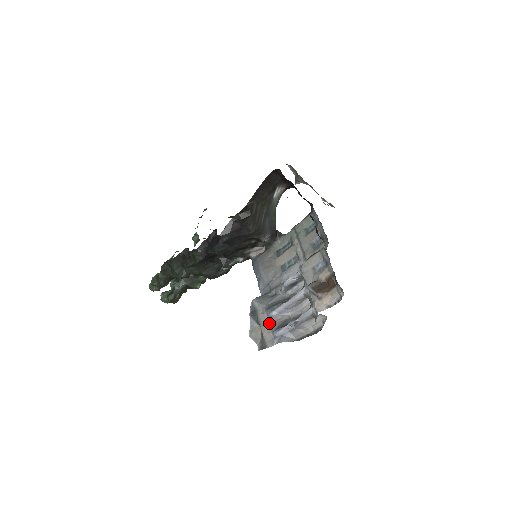
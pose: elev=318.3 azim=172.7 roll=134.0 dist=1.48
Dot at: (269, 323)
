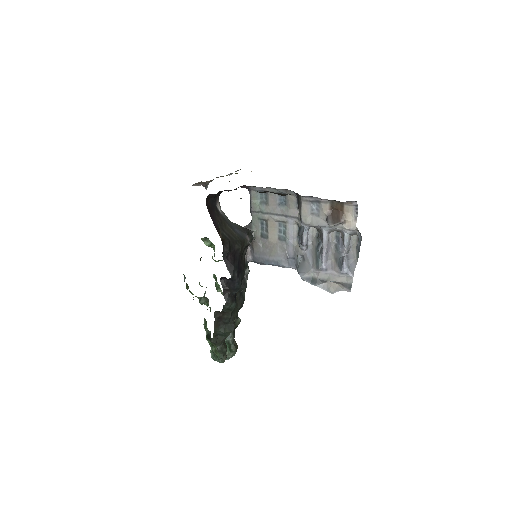
Dot at: (331, 273)
